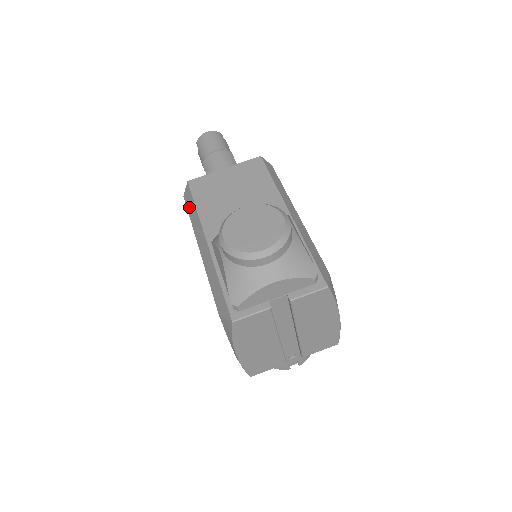
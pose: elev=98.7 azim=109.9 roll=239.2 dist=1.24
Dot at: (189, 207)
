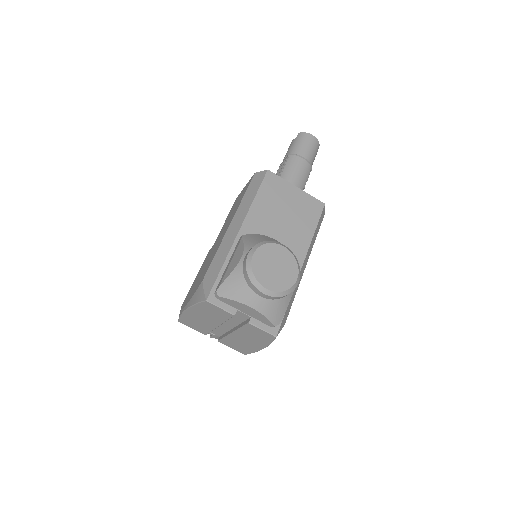
Dot at: (251, 187)
